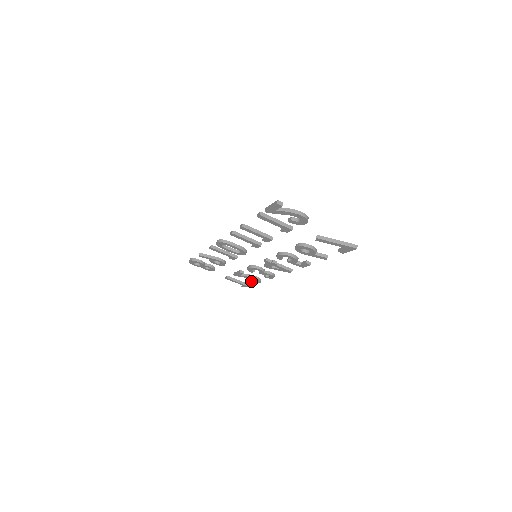
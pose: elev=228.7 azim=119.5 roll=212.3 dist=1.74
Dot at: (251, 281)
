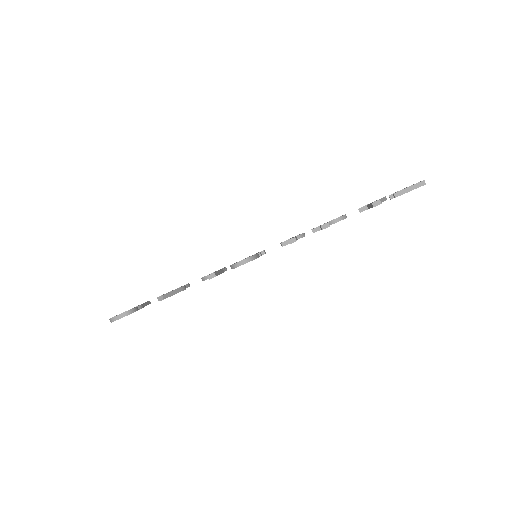
Dot at: occluded
